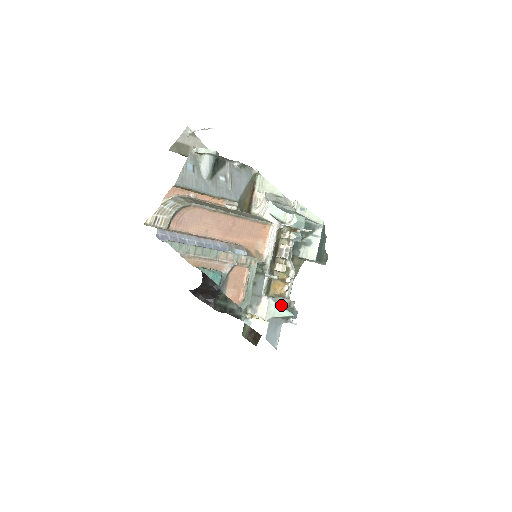
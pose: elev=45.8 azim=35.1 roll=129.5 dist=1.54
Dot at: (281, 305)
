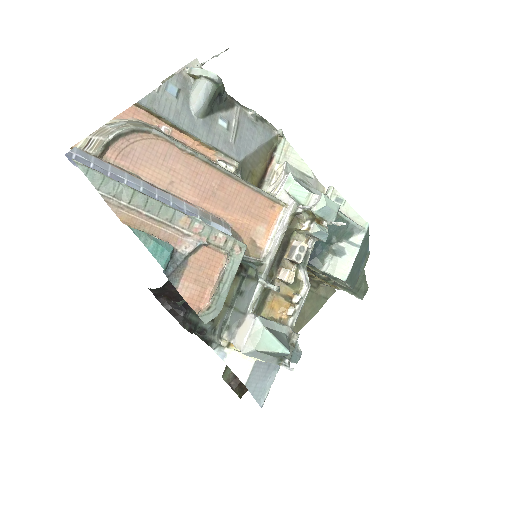
Dot at: (273, 332)
